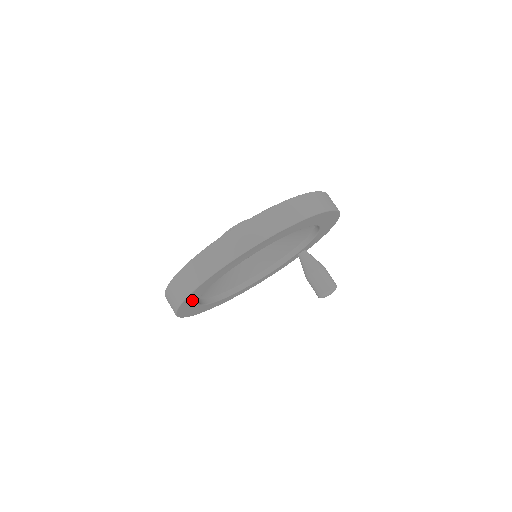
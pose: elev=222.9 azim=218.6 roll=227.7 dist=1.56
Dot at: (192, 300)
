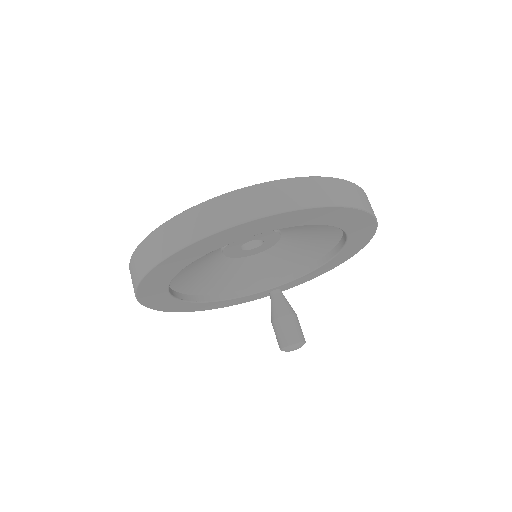
Dot at: (193, 254)
